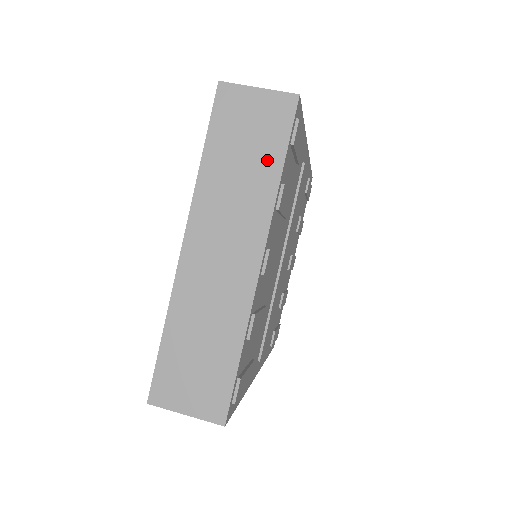
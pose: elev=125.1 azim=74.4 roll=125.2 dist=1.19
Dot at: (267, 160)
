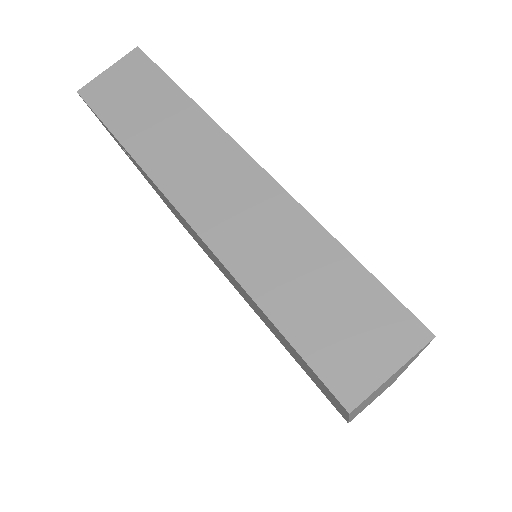
Dot at: occluded
